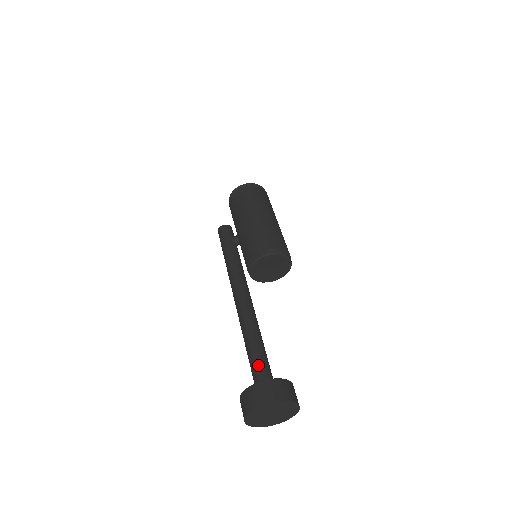
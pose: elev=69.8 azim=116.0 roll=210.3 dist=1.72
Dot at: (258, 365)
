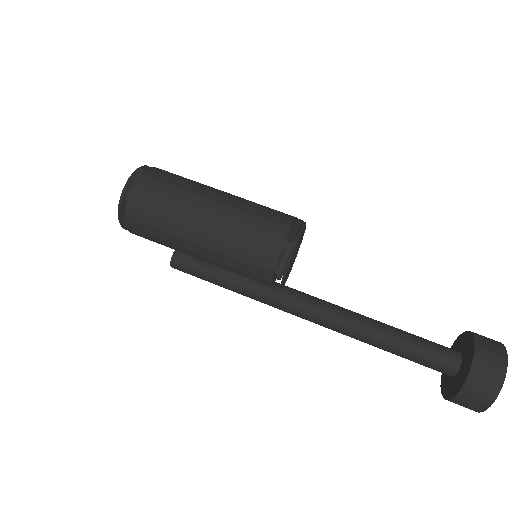
Dot at: (423, 360)
